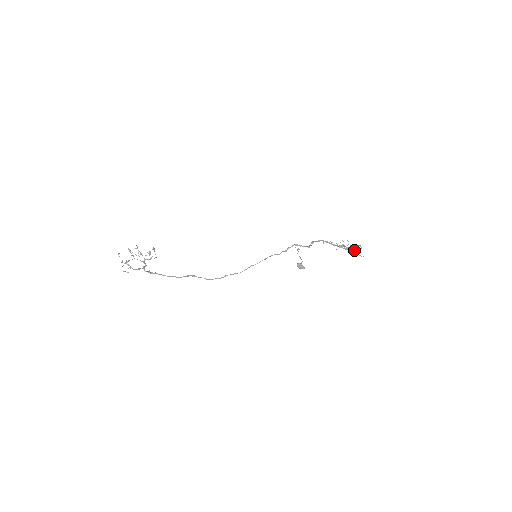
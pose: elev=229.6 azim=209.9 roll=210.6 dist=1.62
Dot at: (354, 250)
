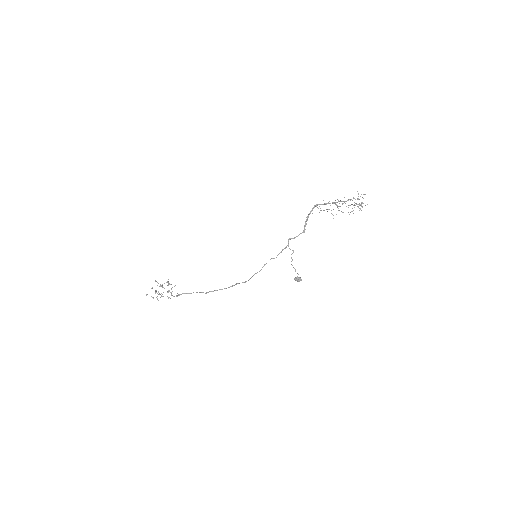
Dot at: occluded
